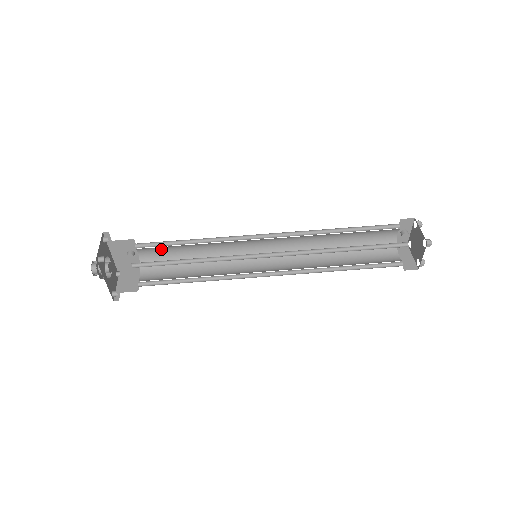
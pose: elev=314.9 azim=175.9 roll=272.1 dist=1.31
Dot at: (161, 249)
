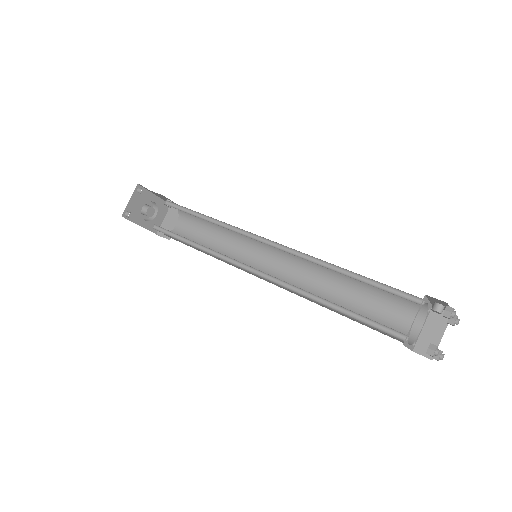
Dot at: occluded
